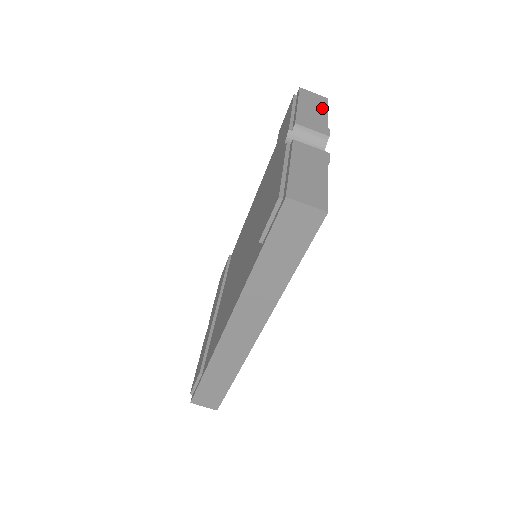
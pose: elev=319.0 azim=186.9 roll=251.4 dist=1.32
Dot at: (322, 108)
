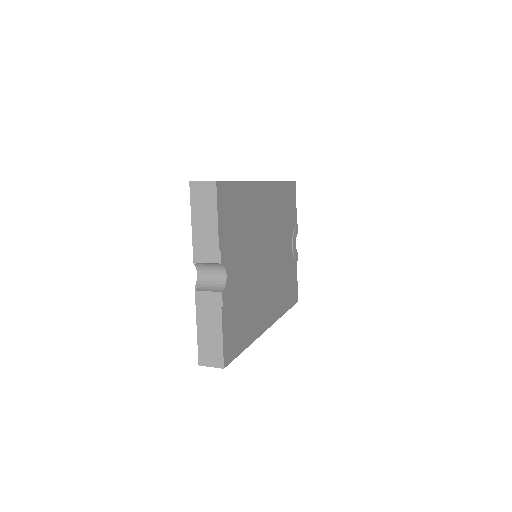
Dot at: (212, 211)
